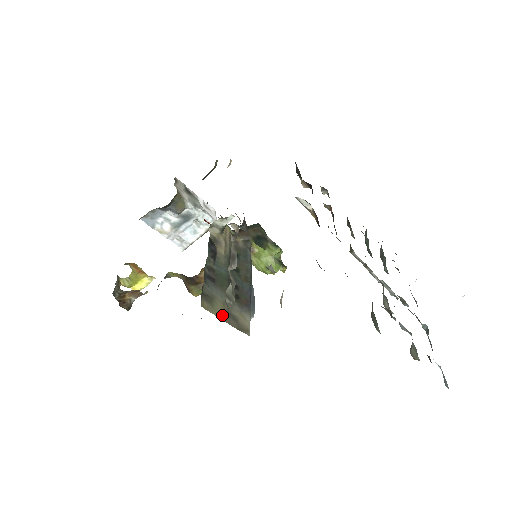
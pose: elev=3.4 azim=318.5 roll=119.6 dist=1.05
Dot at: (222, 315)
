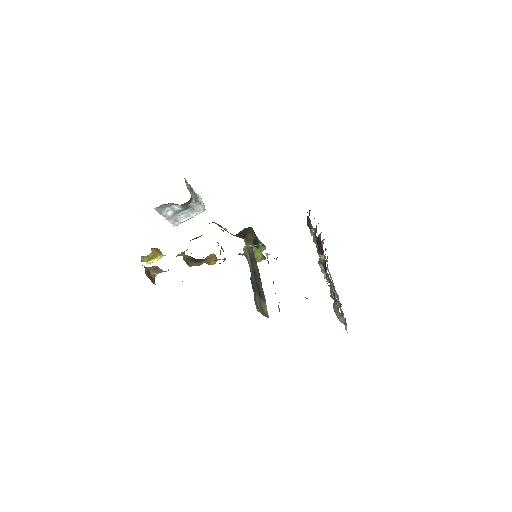
Dot at: (261, 311)
